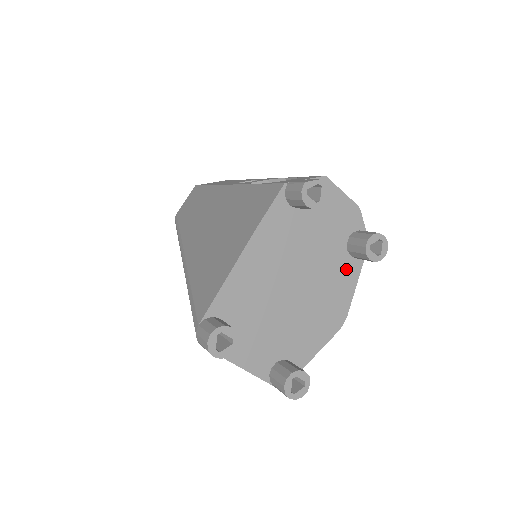
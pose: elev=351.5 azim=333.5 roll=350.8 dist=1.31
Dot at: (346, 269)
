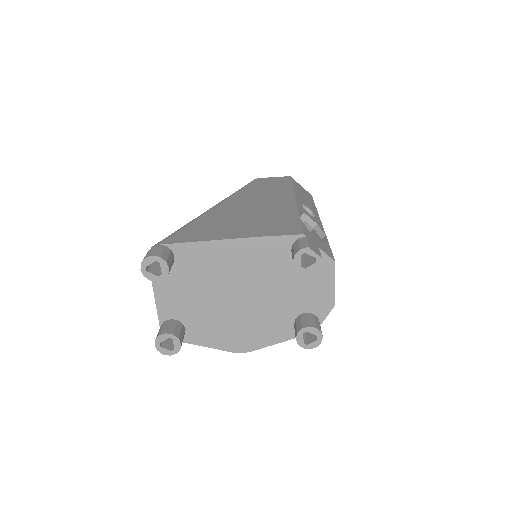
Dot at: (282, 327)
